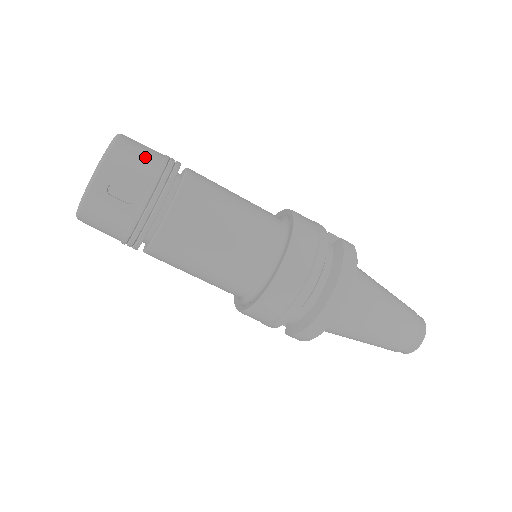
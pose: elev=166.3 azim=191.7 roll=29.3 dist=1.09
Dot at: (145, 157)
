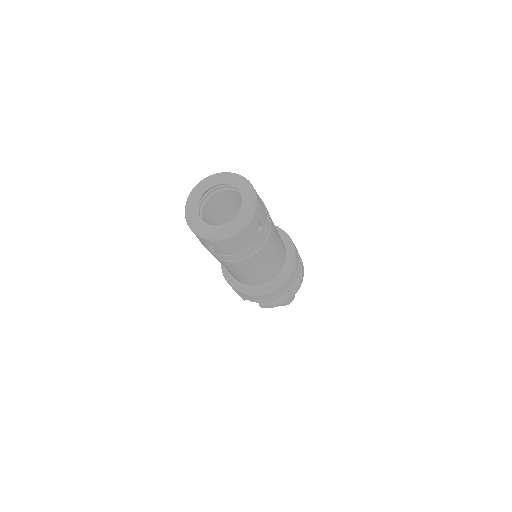
Dot at: occluded
